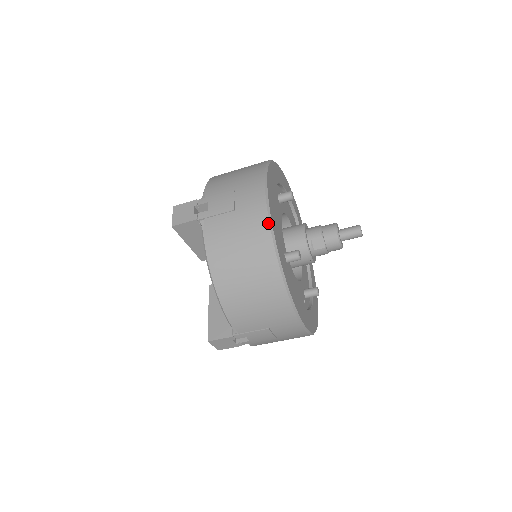
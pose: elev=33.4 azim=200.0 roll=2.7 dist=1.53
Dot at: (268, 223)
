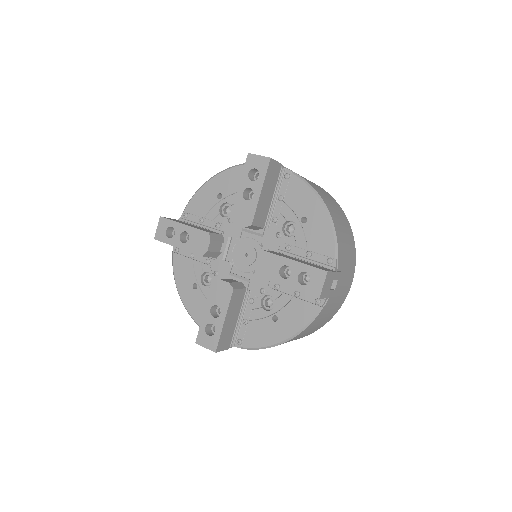
Dot at: (322, 188)
